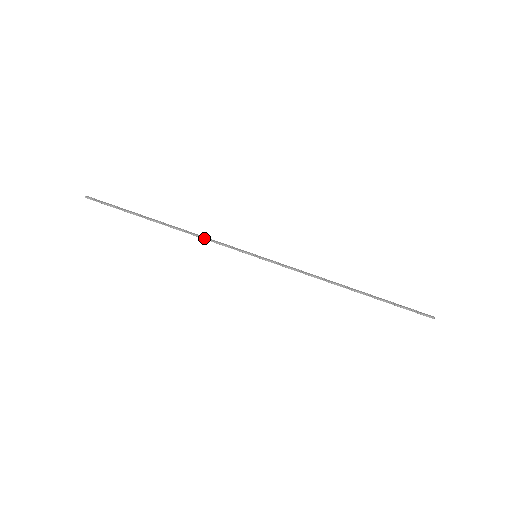
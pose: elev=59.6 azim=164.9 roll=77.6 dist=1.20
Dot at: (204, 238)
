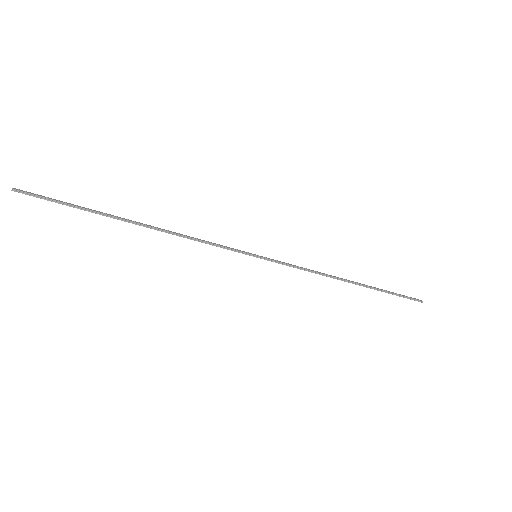
Dot at: (193, 239)
